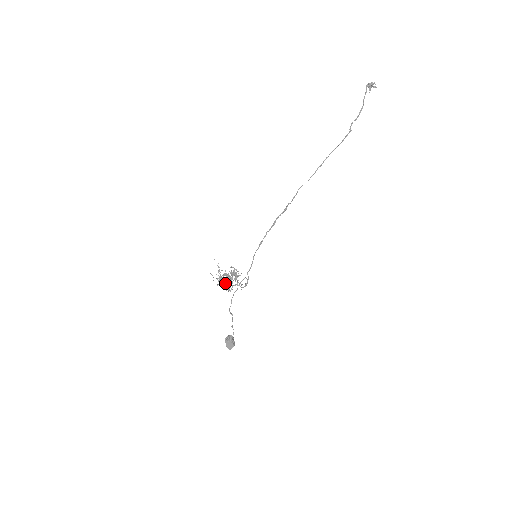
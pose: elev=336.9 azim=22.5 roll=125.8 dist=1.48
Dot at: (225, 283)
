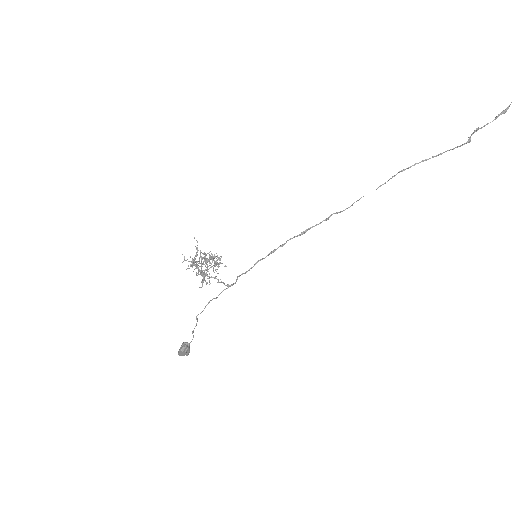
Dot at: occluded
